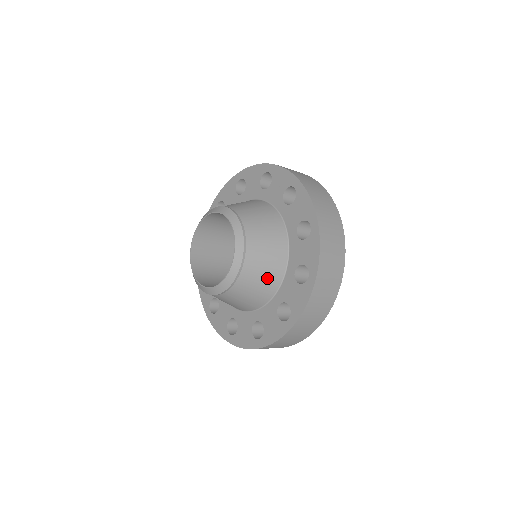
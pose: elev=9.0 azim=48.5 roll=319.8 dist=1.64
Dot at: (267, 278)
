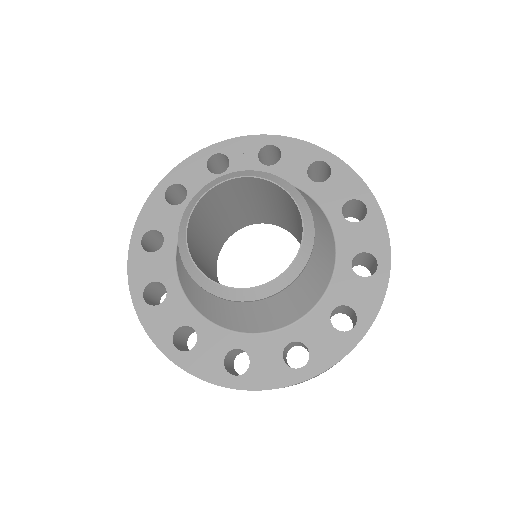
Dot at: (327, 233)
